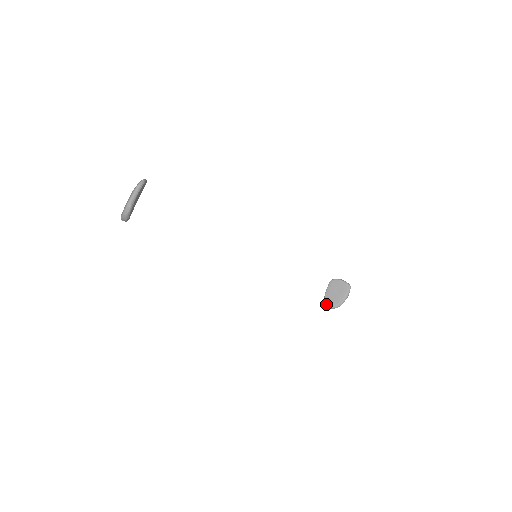
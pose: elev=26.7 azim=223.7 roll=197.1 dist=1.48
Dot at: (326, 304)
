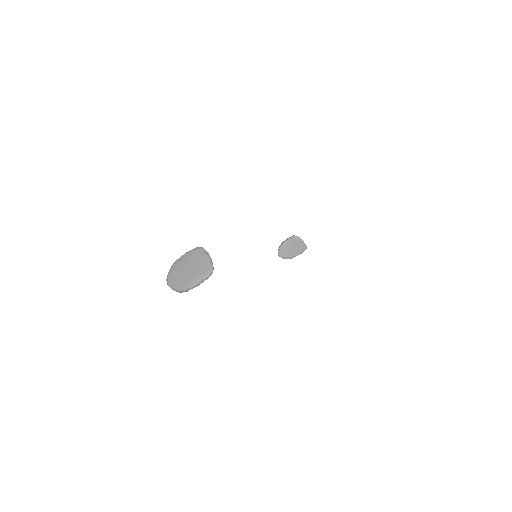
Dot at: (279, 253)
